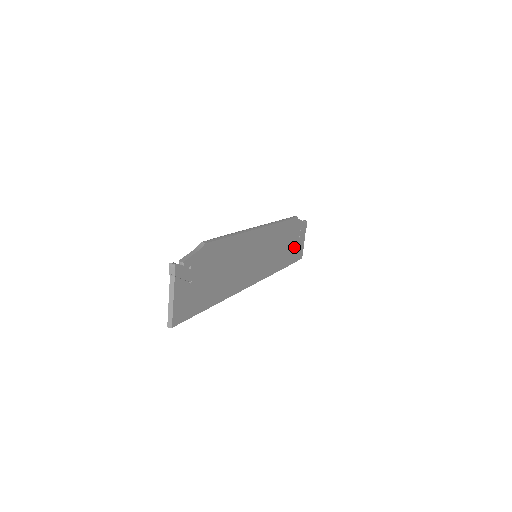
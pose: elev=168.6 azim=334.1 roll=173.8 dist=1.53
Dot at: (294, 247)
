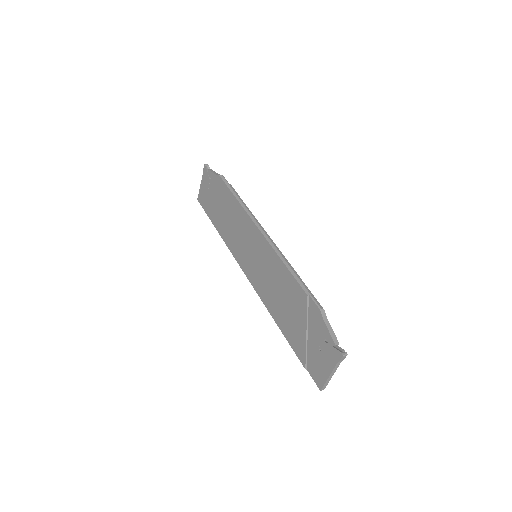
Dot at: occluded
